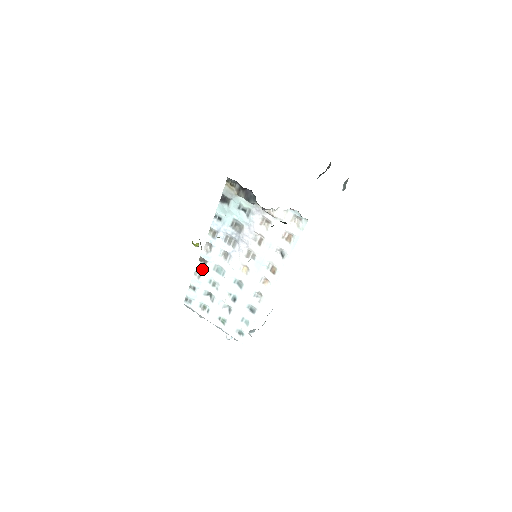
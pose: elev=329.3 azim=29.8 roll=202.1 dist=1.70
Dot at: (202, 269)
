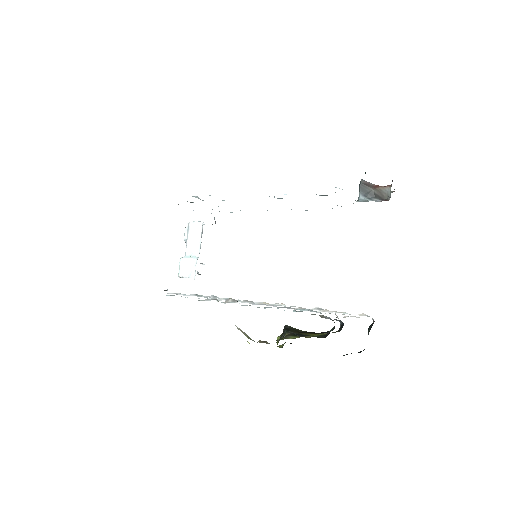
Dot at: occluded
